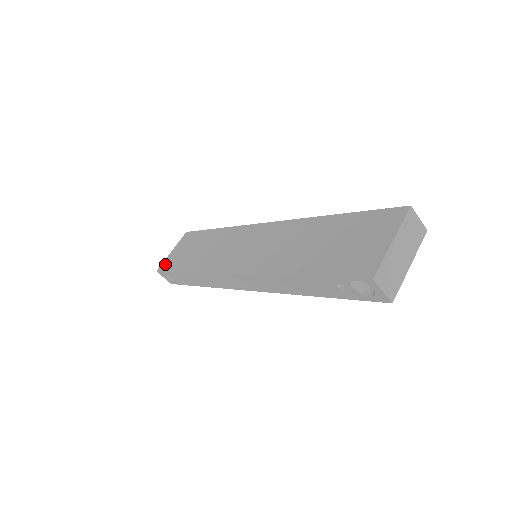
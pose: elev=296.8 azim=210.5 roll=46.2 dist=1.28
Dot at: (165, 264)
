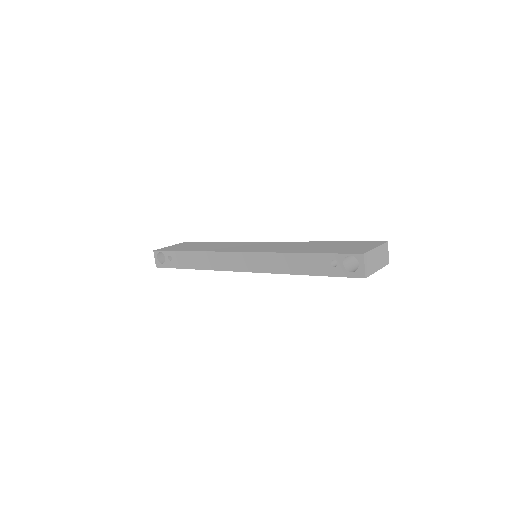
Dot at: (164, 248)
